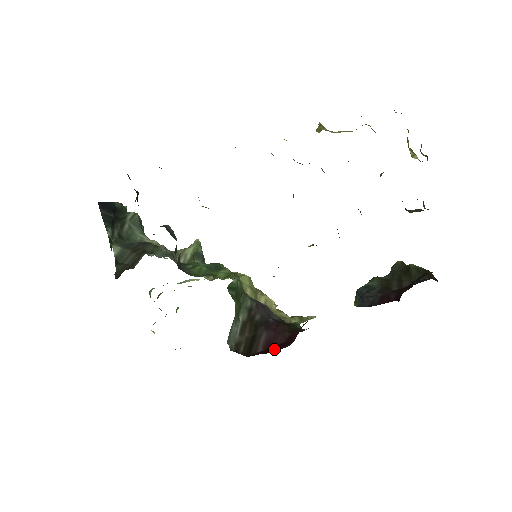
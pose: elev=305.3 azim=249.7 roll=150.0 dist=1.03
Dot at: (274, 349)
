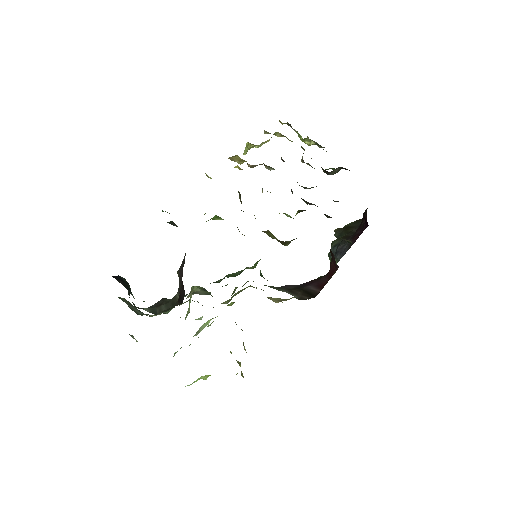
Dot at: (331, 277)
